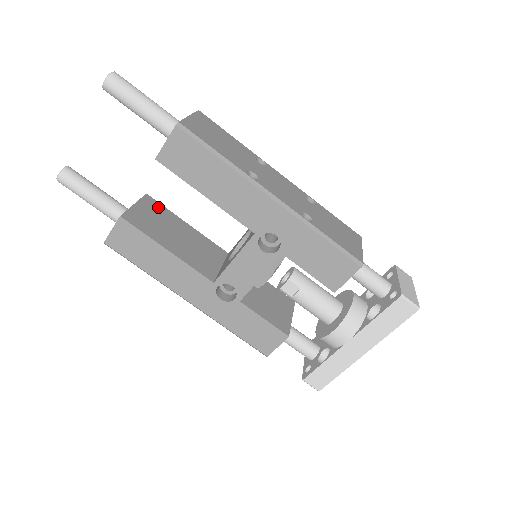
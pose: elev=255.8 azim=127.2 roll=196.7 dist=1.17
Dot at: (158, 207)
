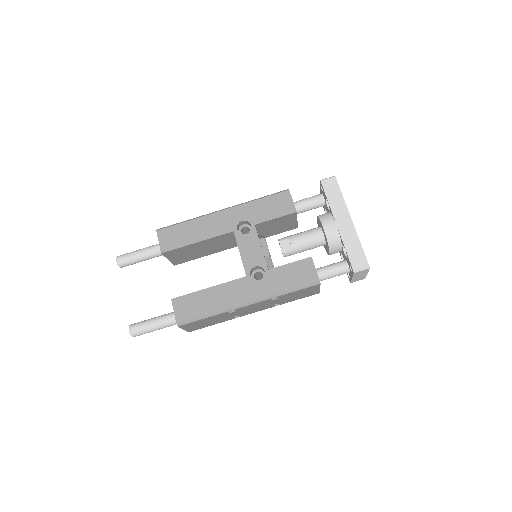
Dot at: occluded
